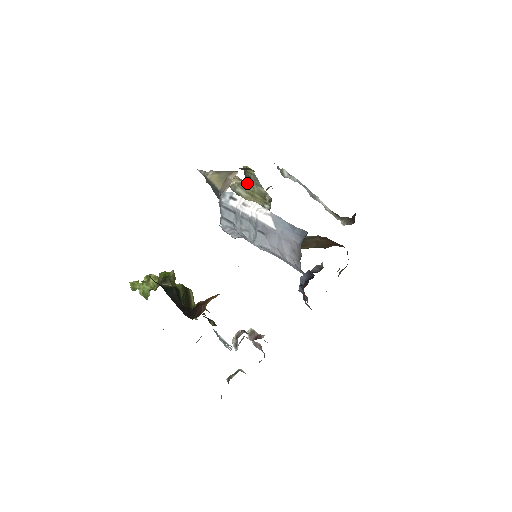
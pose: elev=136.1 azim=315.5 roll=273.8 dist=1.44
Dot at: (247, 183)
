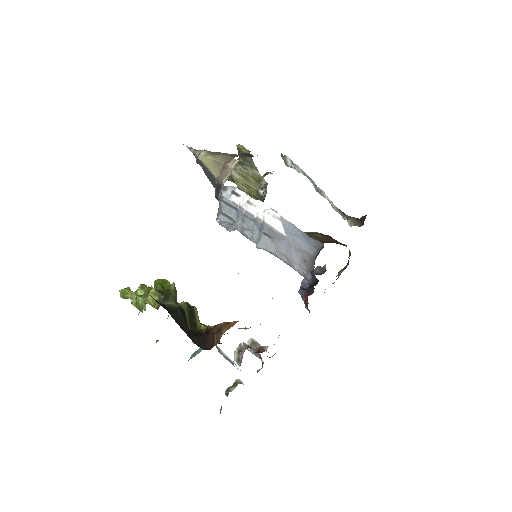
Dot at: (240, 164)
